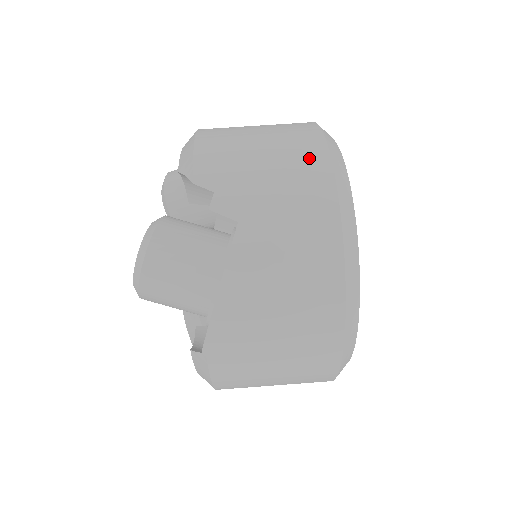
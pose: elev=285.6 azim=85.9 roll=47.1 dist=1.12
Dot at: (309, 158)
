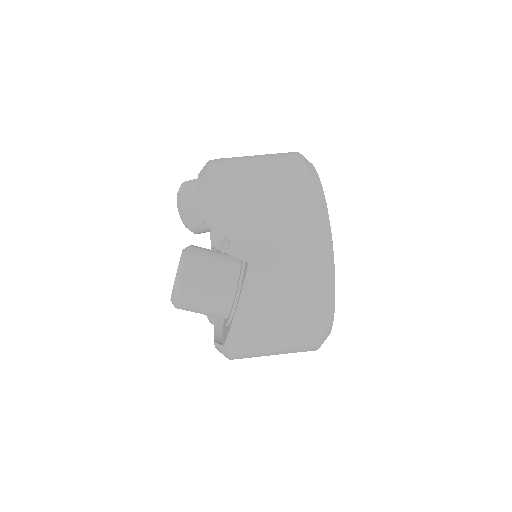
Dot at: (300, 208)
